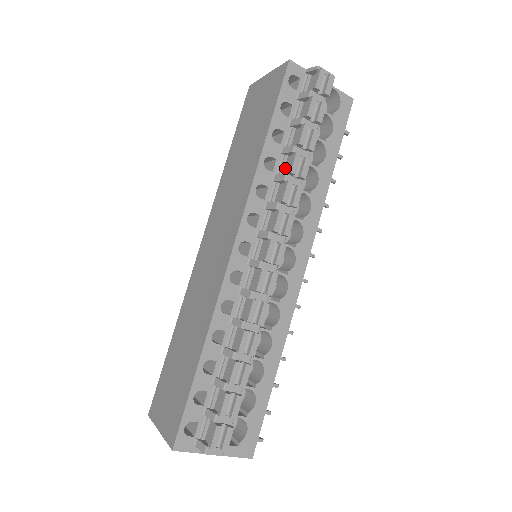
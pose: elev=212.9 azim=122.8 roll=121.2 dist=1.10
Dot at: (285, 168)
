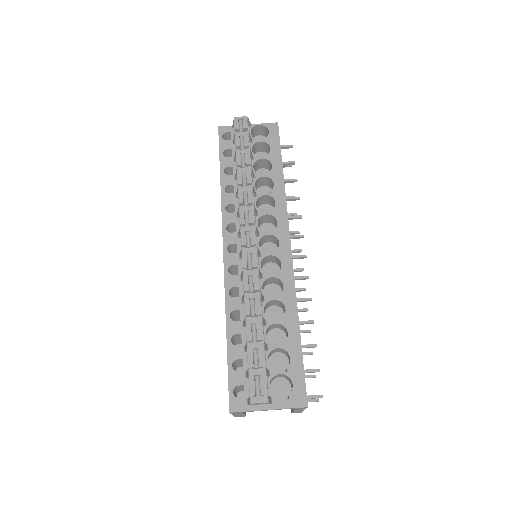
Dot at: occluded
